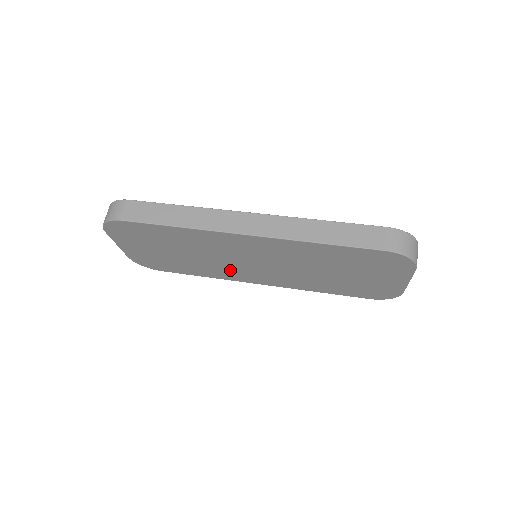
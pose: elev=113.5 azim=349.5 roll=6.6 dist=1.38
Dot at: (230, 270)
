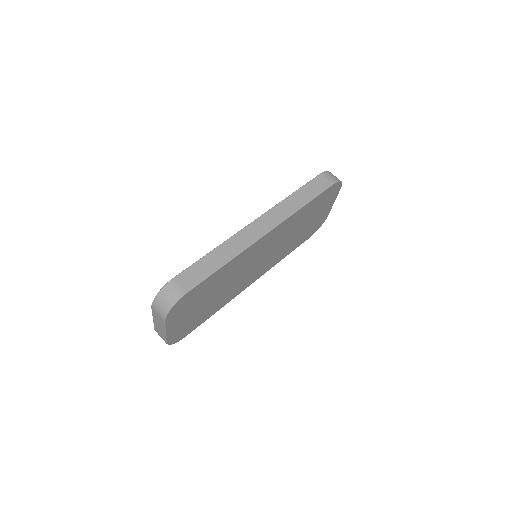
Dot at: (240, 284)
